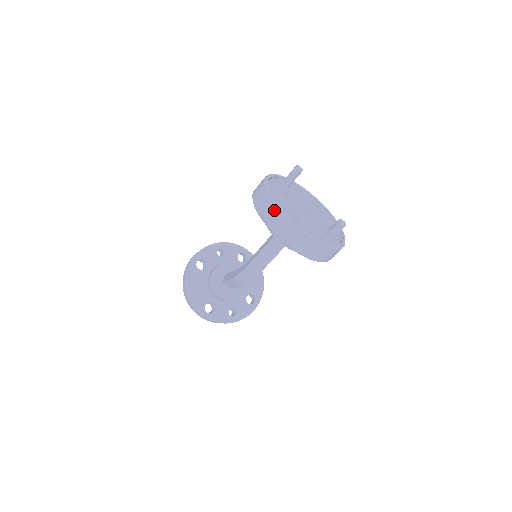
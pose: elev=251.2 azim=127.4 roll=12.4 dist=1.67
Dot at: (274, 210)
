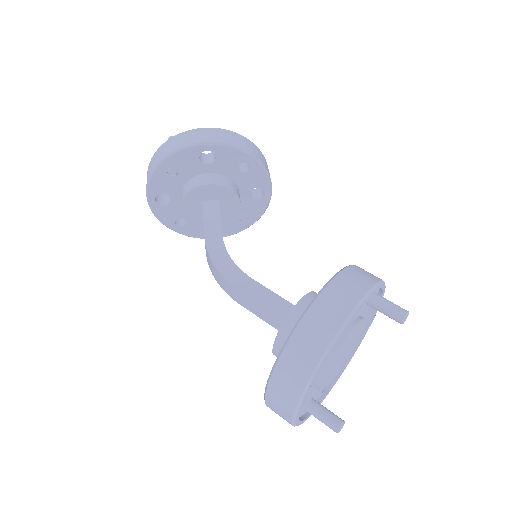
Dot at: (303, 374)
